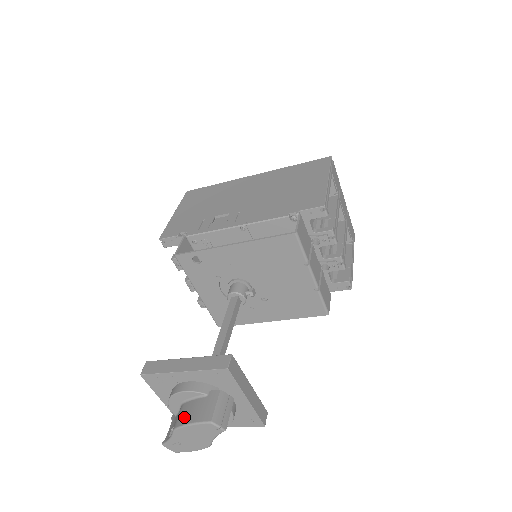
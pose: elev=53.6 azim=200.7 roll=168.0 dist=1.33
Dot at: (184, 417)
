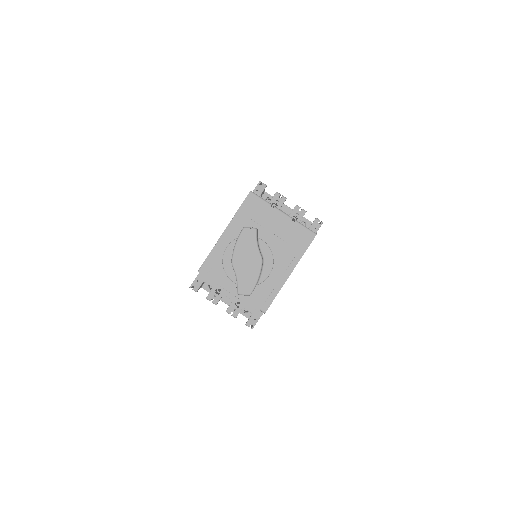
Dot at: occluded
